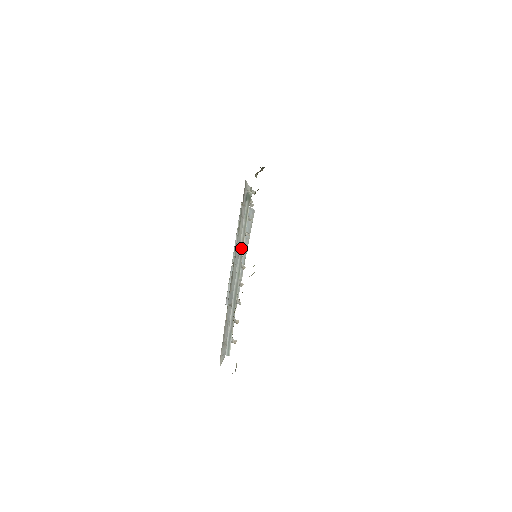
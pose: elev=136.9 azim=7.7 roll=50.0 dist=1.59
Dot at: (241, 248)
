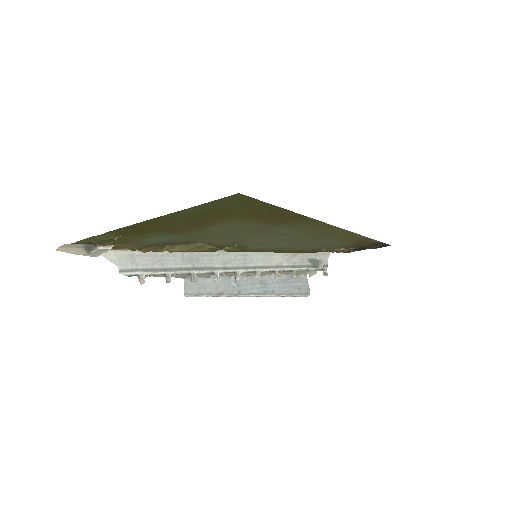
Dot at: (257, 266)
